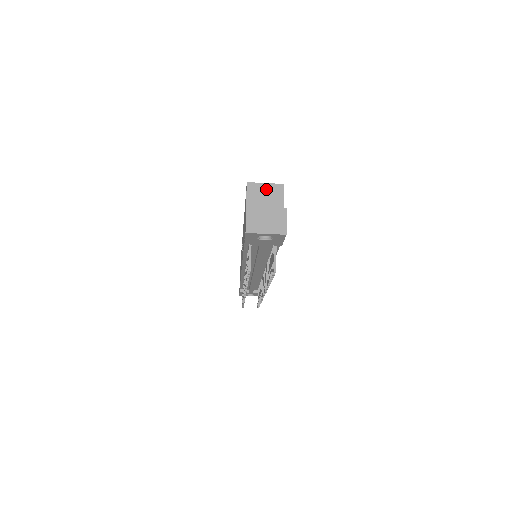
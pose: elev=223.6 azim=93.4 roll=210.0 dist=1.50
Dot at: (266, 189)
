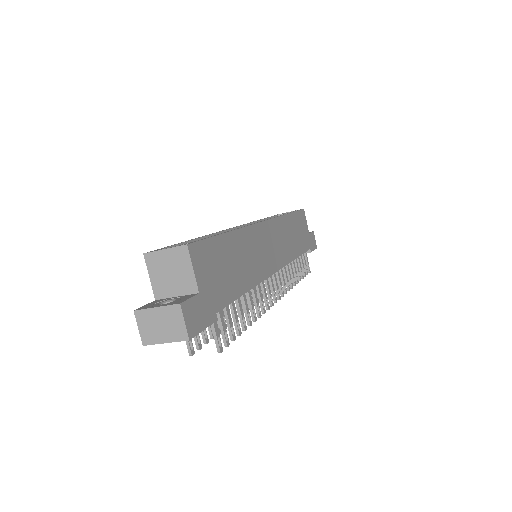
Dot at: (167, 258)
